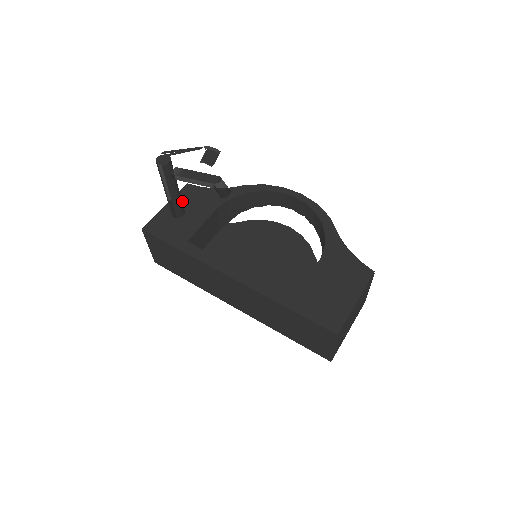
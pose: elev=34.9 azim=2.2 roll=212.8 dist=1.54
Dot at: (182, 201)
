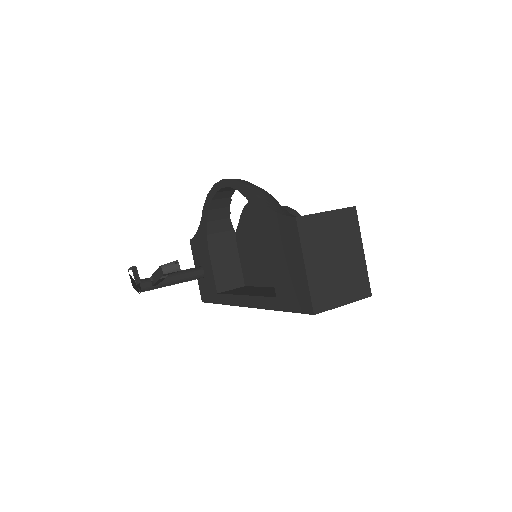
Dot at: (197, 259)
